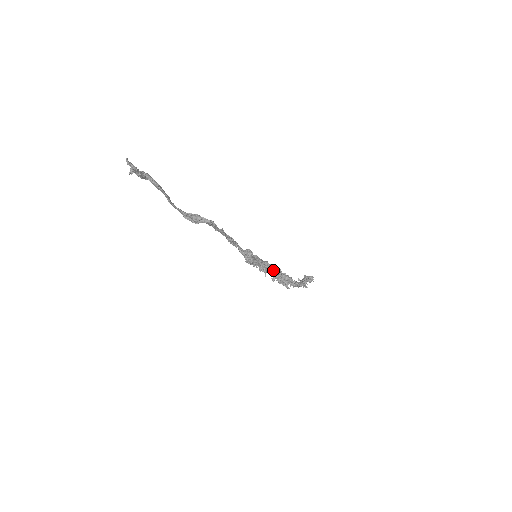
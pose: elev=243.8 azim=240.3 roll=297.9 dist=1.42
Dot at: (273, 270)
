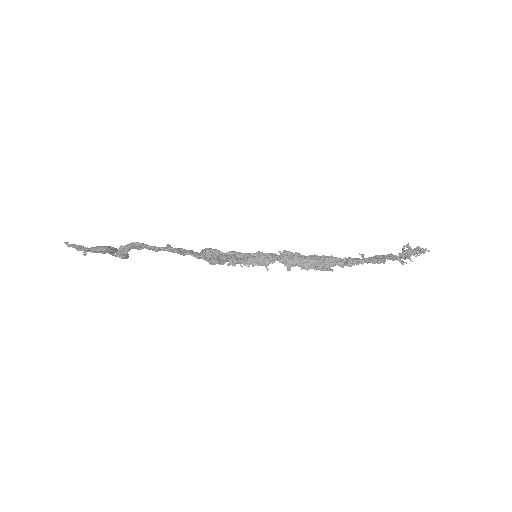
Dot at: (278, 258)
